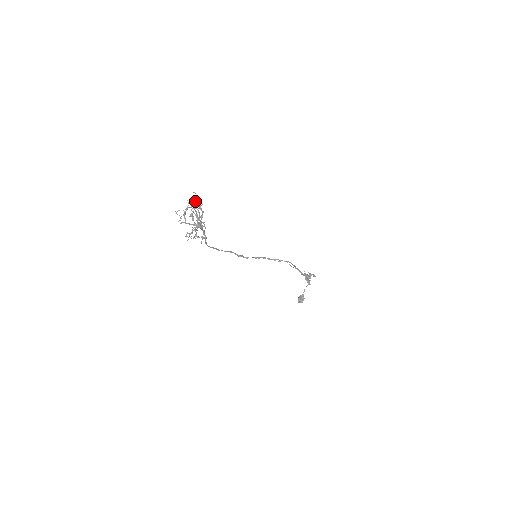
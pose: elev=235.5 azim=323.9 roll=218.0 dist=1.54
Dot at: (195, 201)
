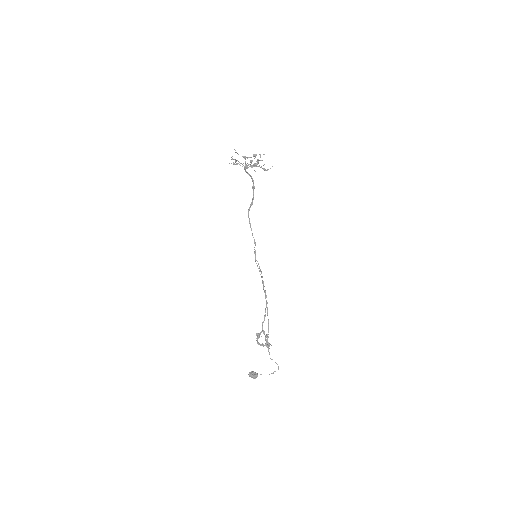
Dot at: (259, 154)
